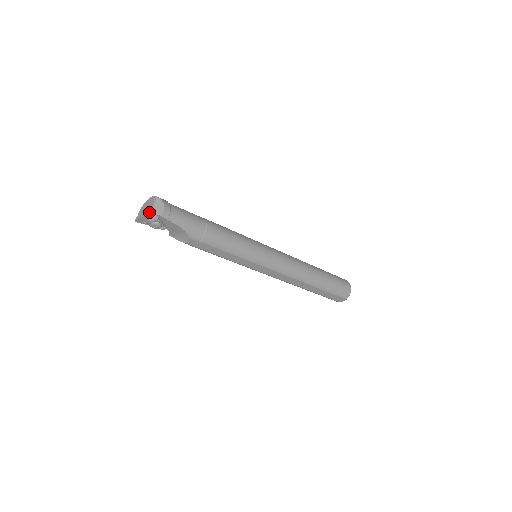
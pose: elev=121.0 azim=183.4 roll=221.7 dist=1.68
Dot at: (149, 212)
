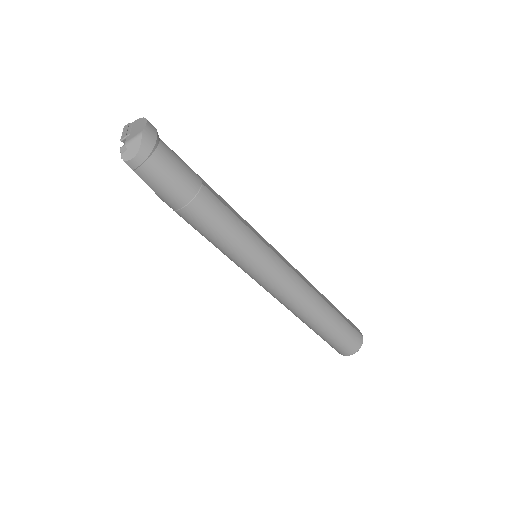
Dot at: (128, 139)
